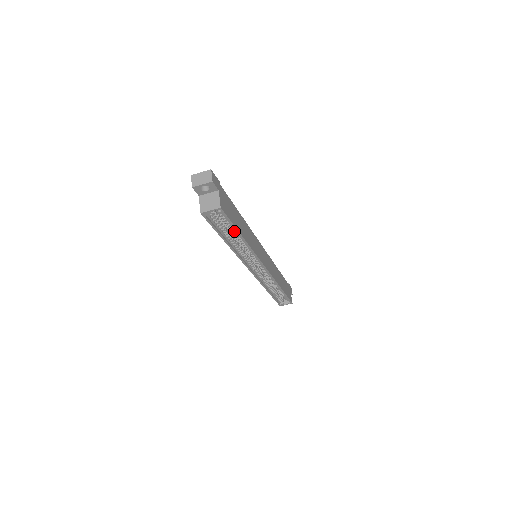
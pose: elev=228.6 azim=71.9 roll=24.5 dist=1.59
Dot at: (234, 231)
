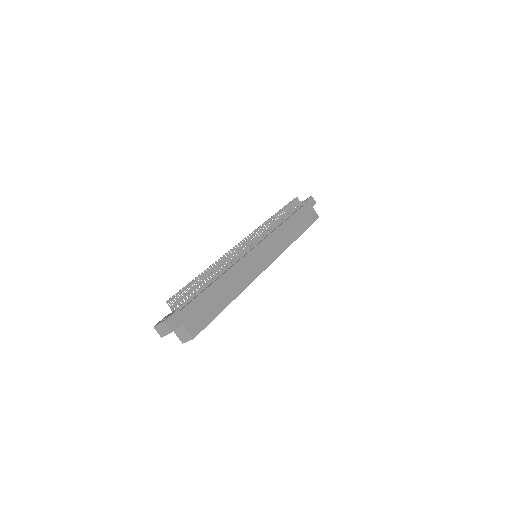
Dot at: occluded
